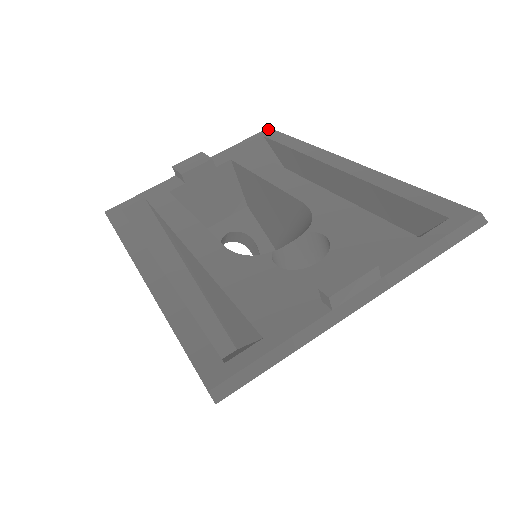
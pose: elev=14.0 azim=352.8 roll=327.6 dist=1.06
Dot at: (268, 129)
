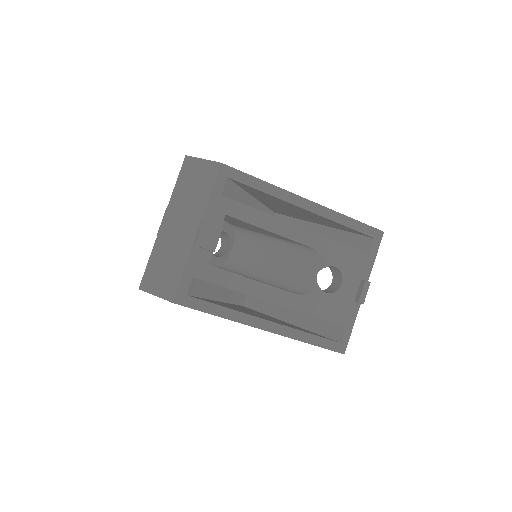
Dot at: (223, 166)
